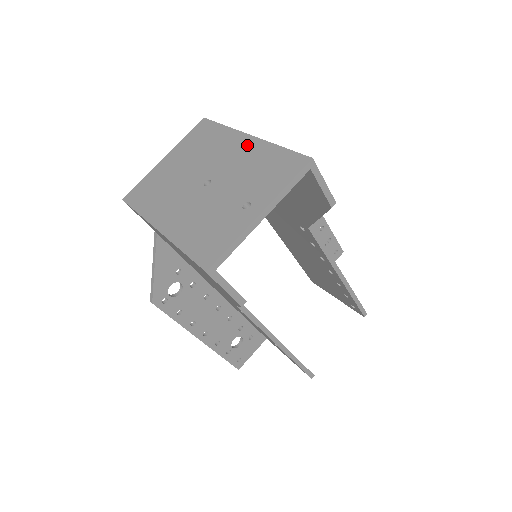
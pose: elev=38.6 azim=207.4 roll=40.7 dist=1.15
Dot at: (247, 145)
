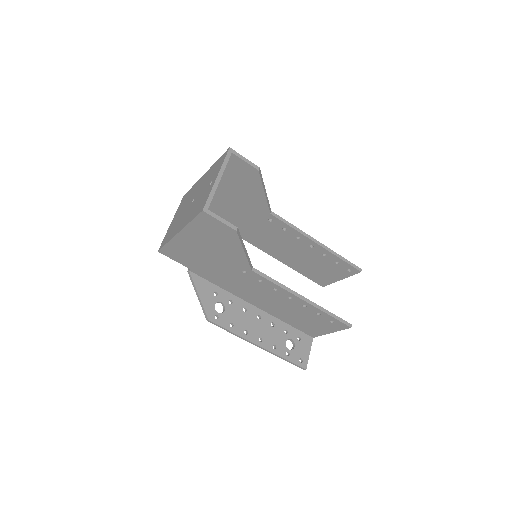
Dot at: (204, 176)
